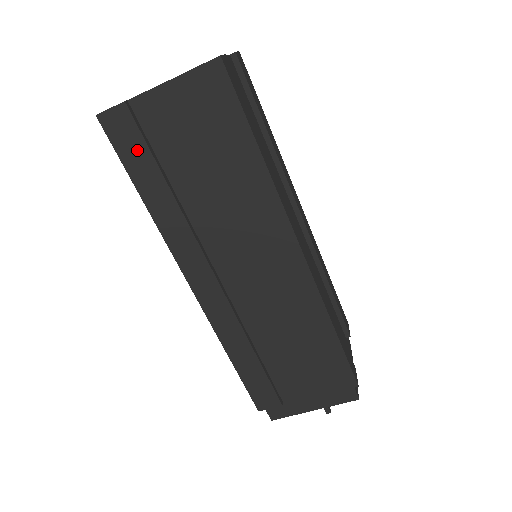
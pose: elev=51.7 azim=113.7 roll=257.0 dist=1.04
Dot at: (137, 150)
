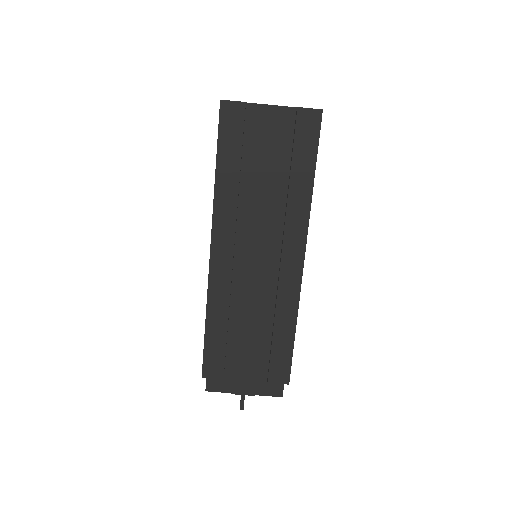
Dot at: (234, 137)
